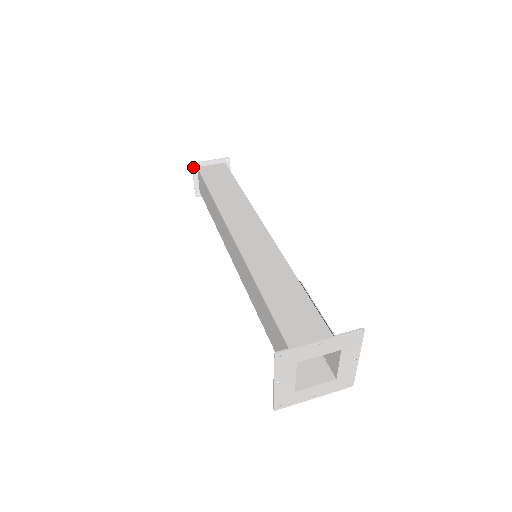
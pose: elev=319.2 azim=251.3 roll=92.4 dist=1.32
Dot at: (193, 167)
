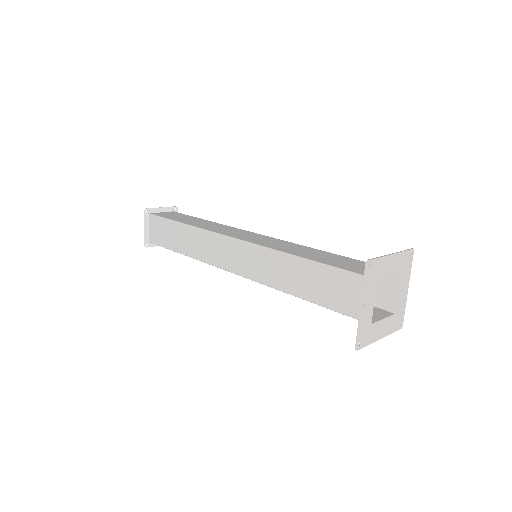
Dot at: (145, 213)
